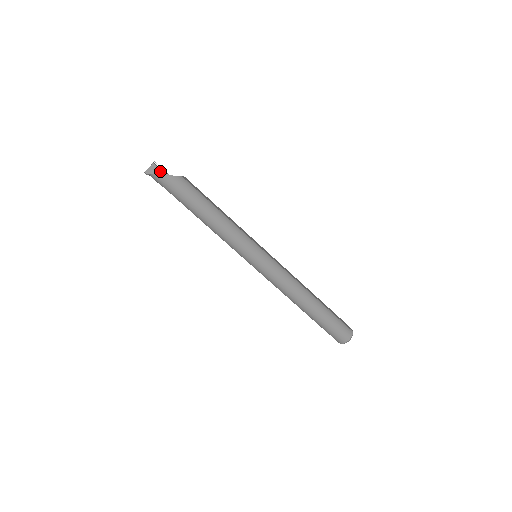
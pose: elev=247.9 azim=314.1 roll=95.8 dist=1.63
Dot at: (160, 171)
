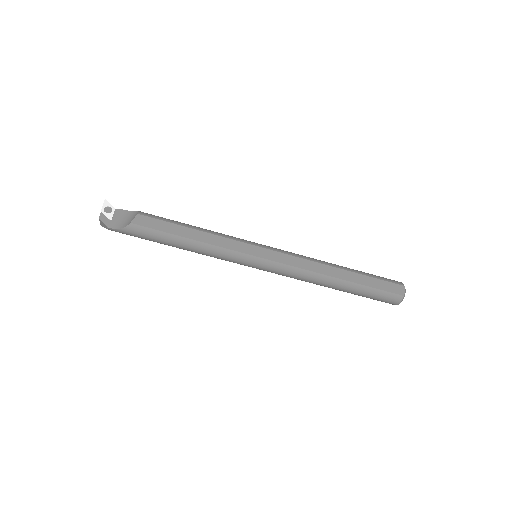
Dot at: (108, 228)
